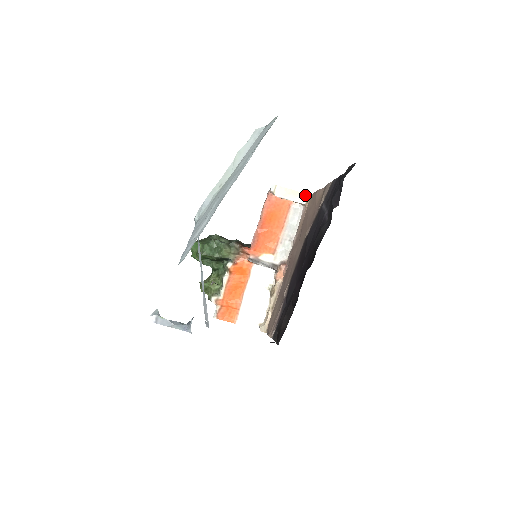
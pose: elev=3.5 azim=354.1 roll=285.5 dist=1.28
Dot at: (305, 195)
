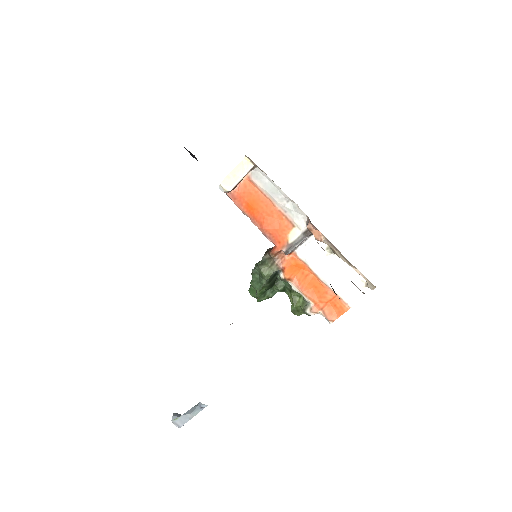
Dot at: (245, 160)
